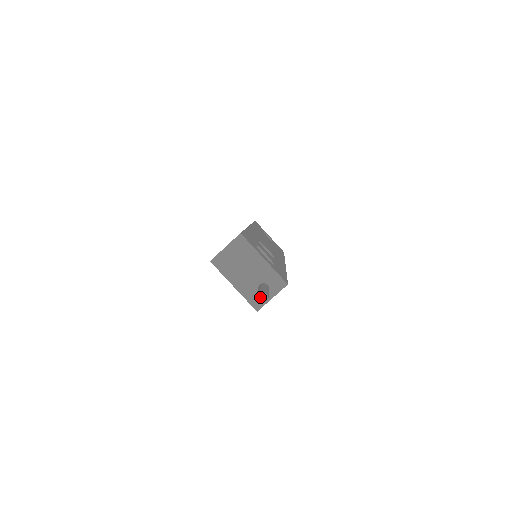
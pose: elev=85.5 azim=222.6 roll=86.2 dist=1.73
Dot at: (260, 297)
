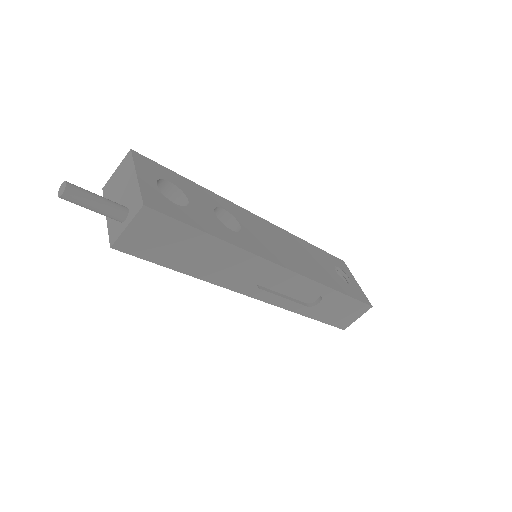
Dot at: (61, 188)
